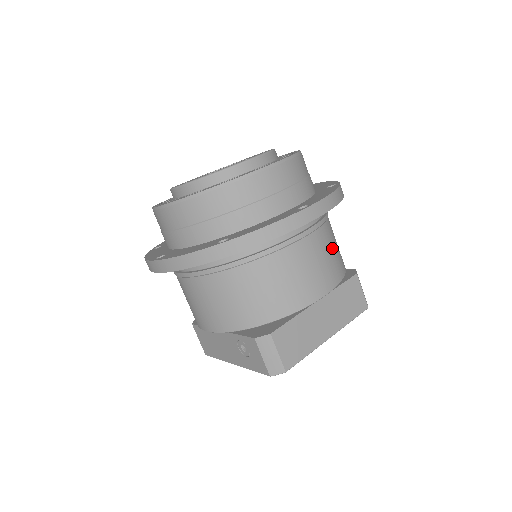
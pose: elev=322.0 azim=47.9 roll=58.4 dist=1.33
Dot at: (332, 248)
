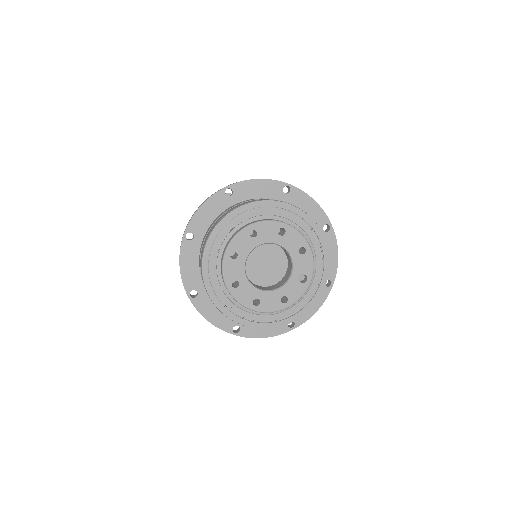
Dot at: occluded
